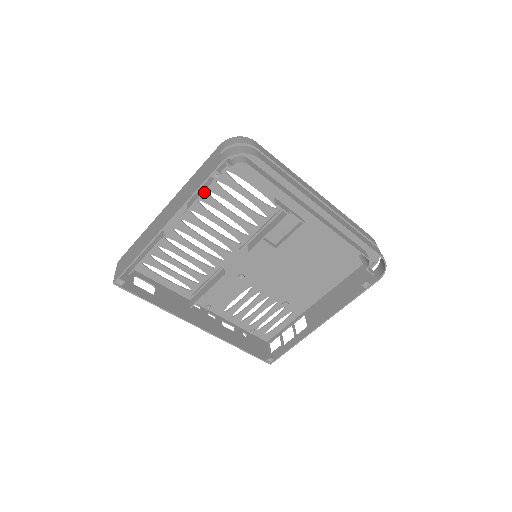
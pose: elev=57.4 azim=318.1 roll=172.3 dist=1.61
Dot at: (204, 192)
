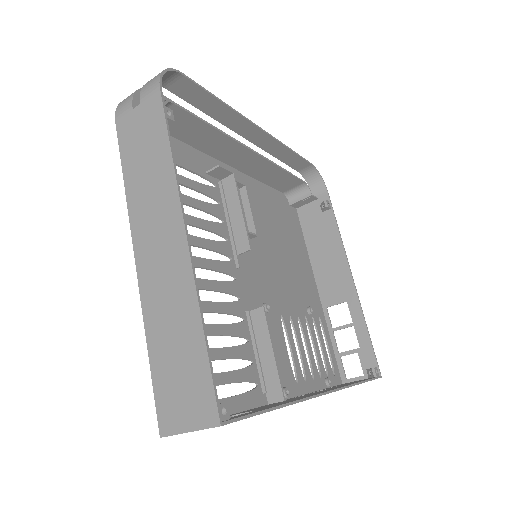
Dot at: occluded
